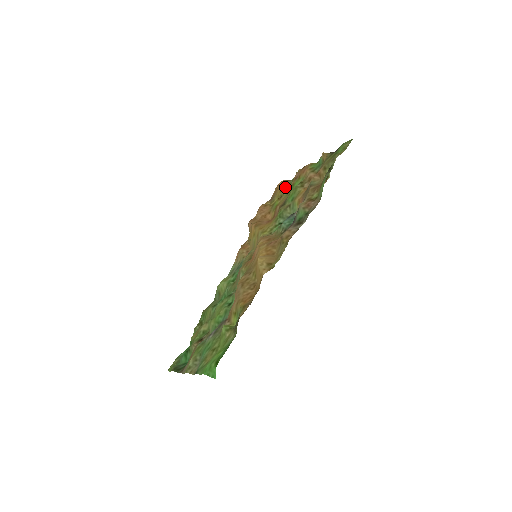
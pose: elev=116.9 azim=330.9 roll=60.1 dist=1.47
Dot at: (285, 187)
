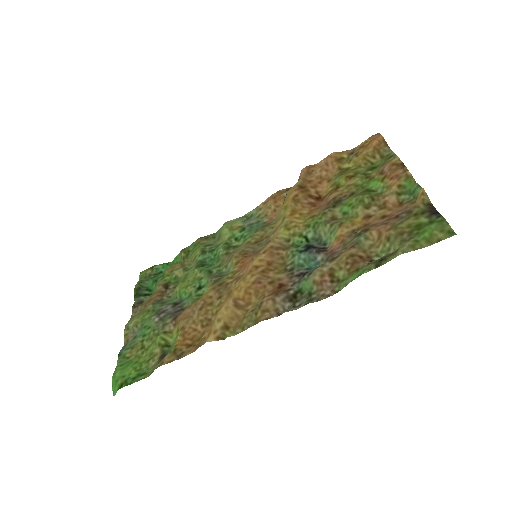
Dot at: (374, 155)
